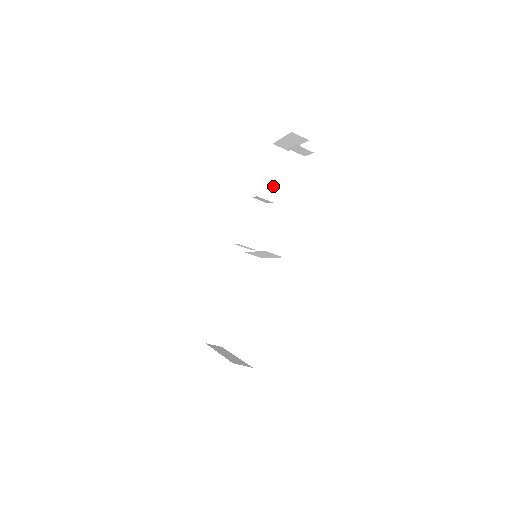
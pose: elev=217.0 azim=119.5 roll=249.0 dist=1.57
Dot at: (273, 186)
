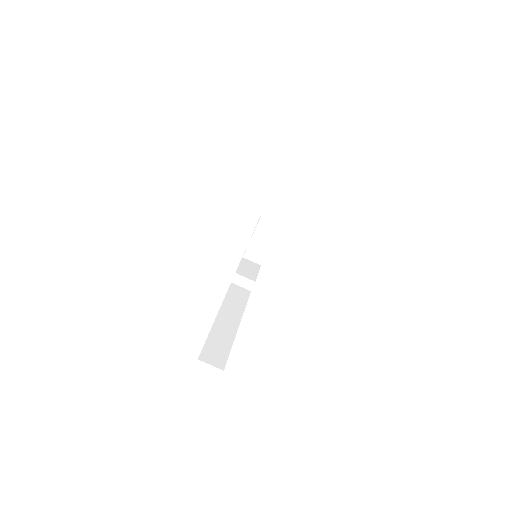
Dot at: occluded
